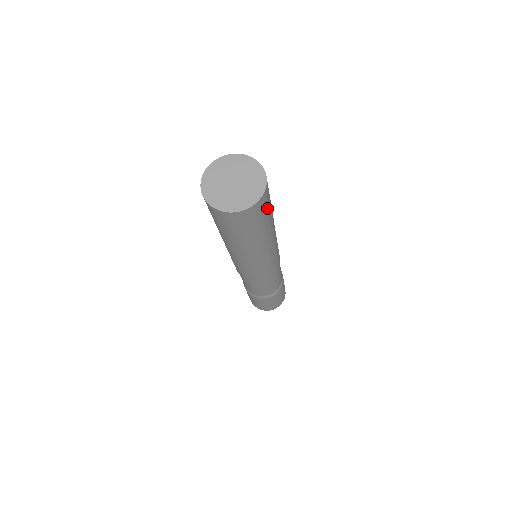
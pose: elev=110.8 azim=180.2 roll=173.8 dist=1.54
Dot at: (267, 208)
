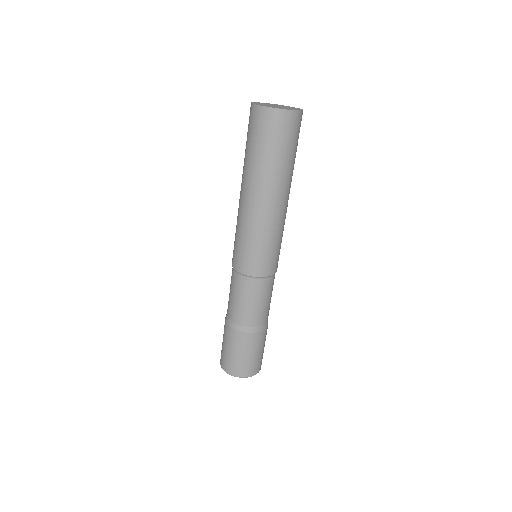
Dot at: occluded
